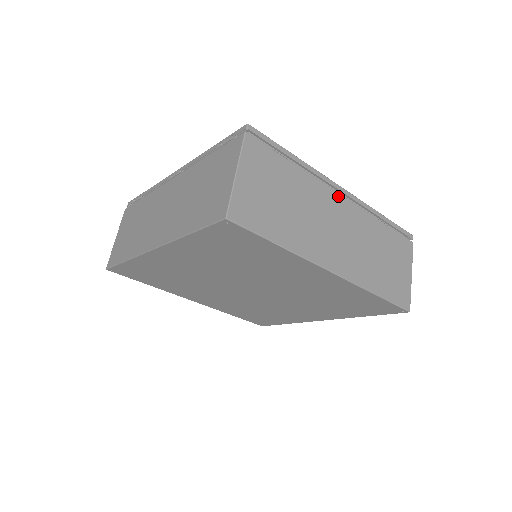
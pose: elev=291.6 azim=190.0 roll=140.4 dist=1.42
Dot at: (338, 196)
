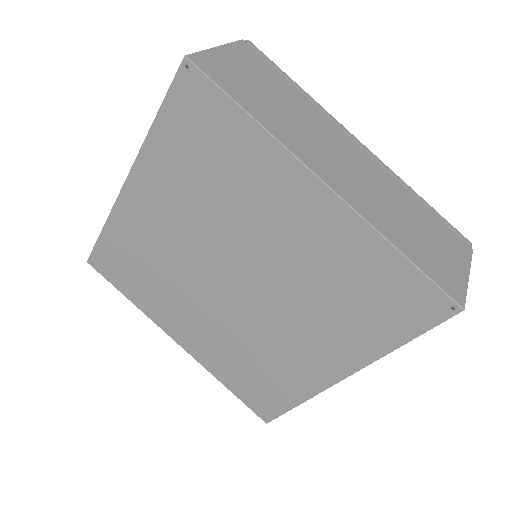
Dot at: (351, 141)
